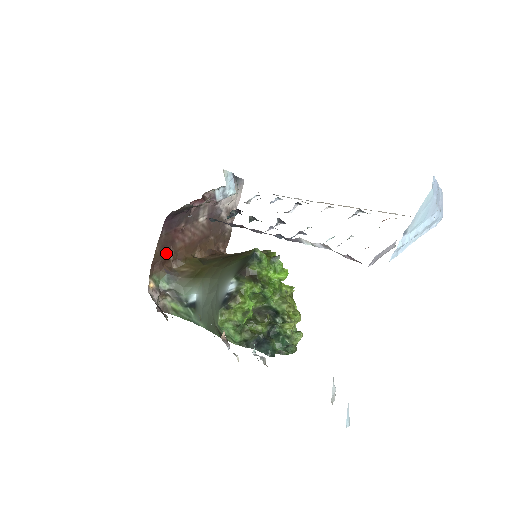
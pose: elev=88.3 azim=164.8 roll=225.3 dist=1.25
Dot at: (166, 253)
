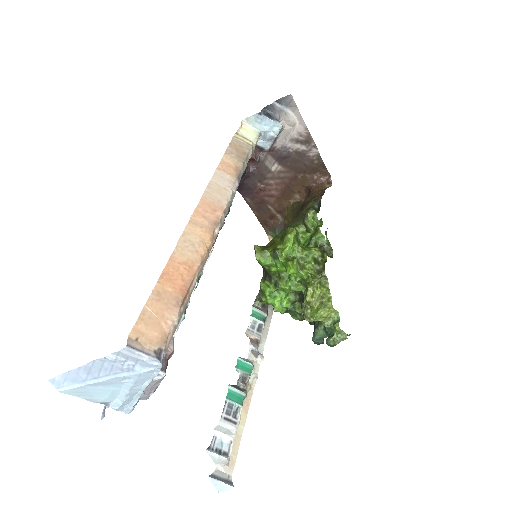
Dot at: (266, 211)
